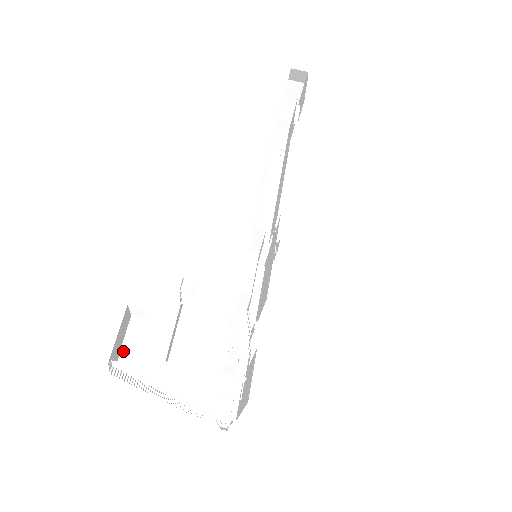
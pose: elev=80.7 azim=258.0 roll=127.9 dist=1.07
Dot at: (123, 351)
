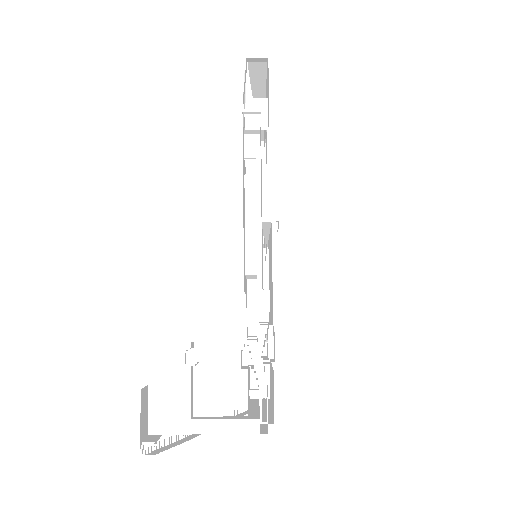
Dot at: (150, 420)
